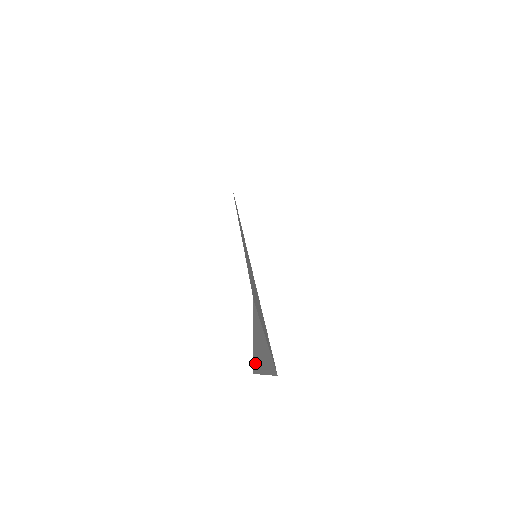
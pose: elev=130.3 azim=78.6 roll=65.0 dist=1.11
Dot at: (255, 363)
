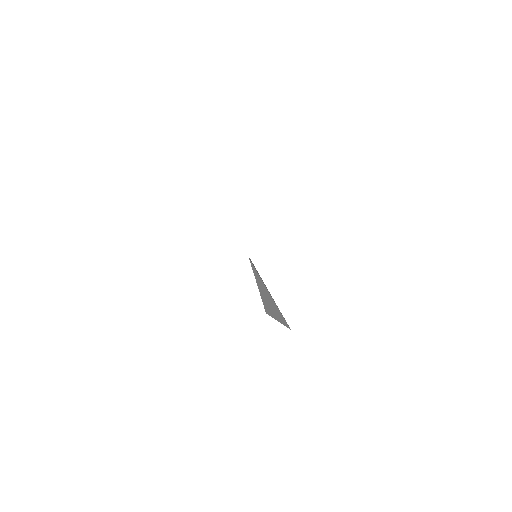
Dot at: (266, 308)
